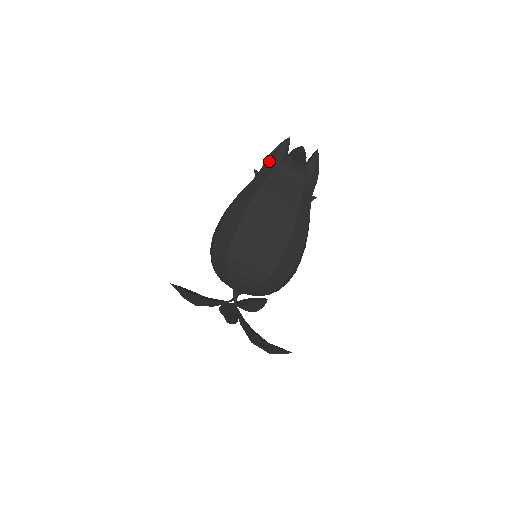
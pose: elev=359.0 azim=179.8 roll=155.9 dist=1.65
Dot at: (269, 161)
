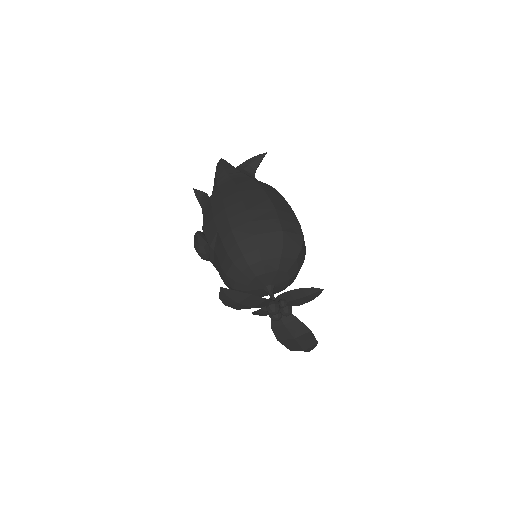
Dot at: (230, 169)
